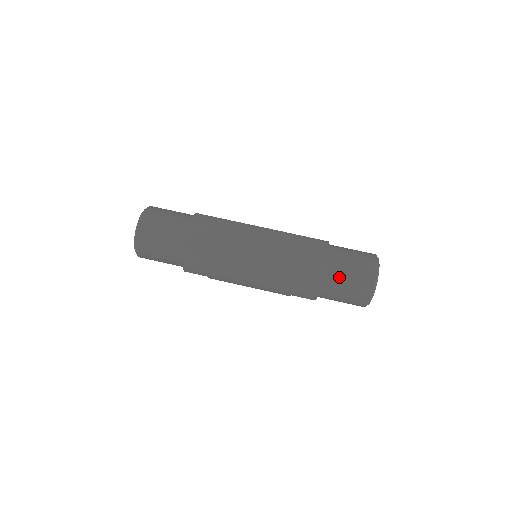
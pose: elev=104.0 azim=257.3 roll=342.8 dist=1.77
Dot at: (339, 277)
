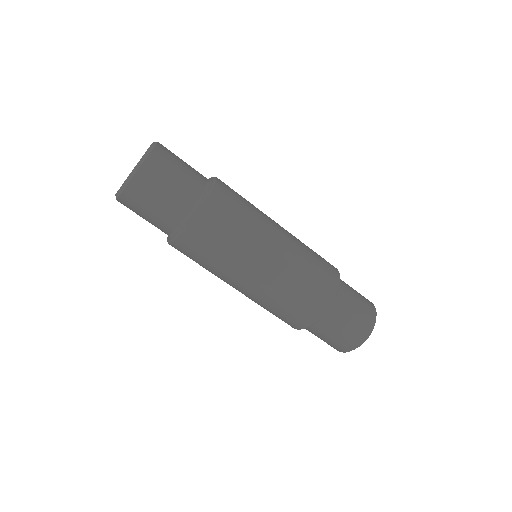
Dot at: occluded
